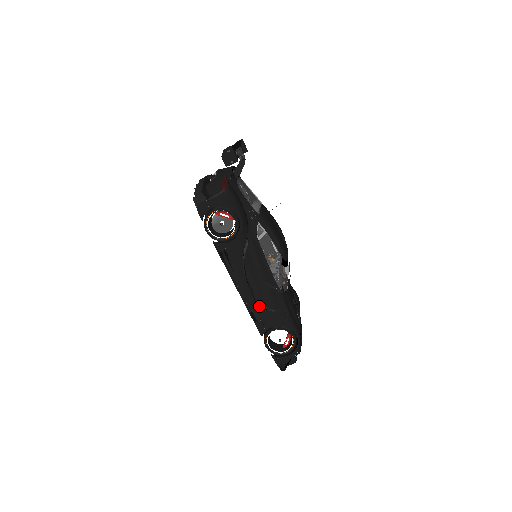
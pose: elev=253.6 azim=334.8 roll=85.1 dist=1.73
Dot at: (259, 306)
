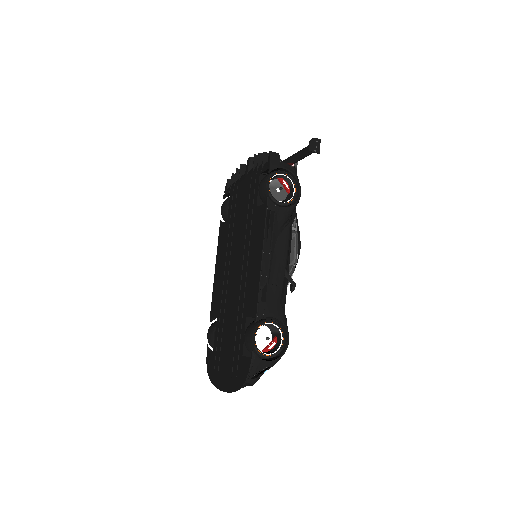
Dot at: (267, 288)
